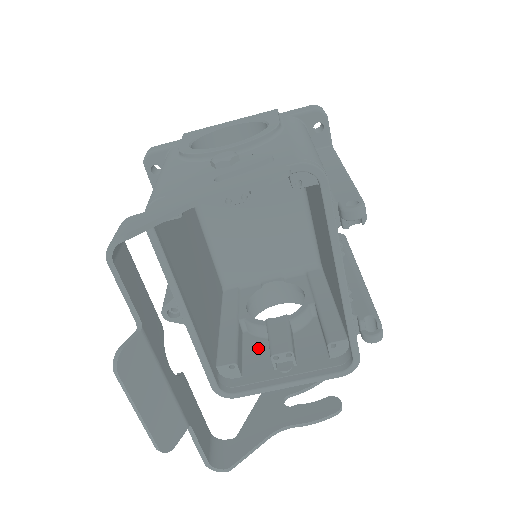
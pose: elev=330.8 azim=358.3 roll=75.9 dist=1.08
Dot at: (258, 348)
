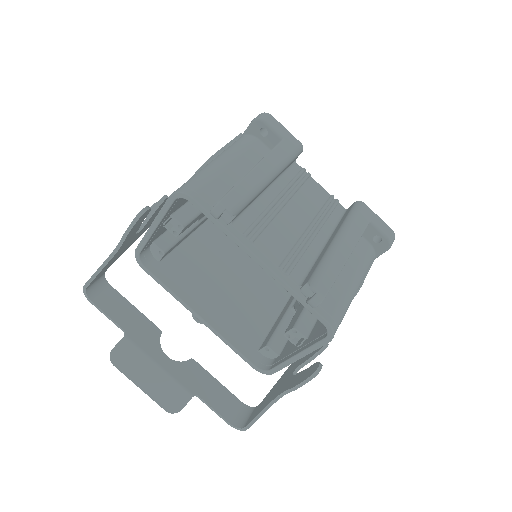
Dot at: occluded
